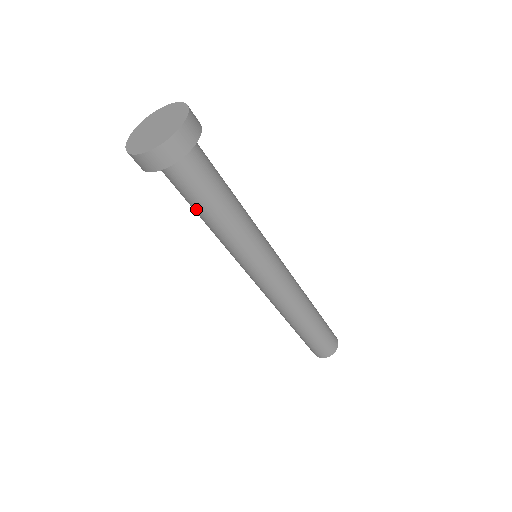
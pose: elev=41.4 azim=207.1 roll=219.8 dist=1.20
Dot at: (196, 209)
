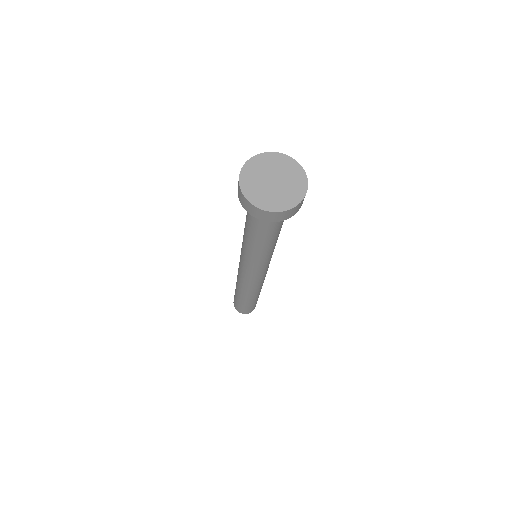
Dot at: (270, 237)
